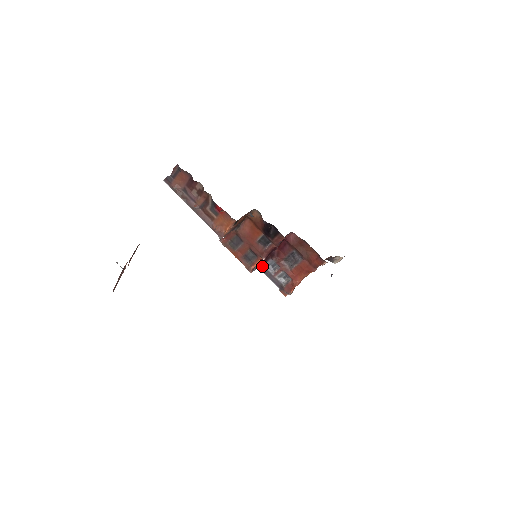
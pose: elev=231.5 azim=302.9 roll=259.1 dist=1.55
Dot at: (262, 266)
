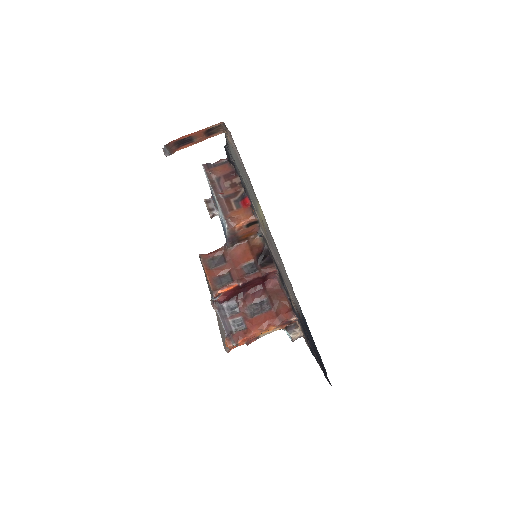
Dot at: (221, 304)
